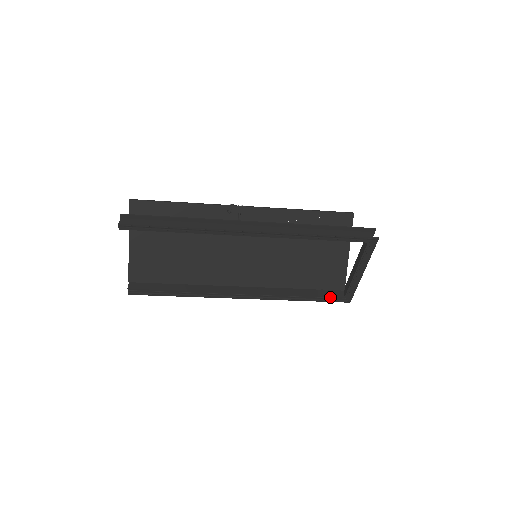
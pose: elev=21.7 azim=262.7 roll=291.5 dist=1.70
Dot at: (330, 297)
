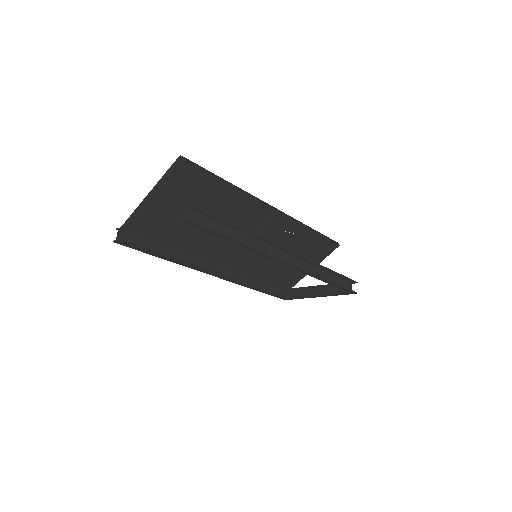
Dot at: (277, 294)
